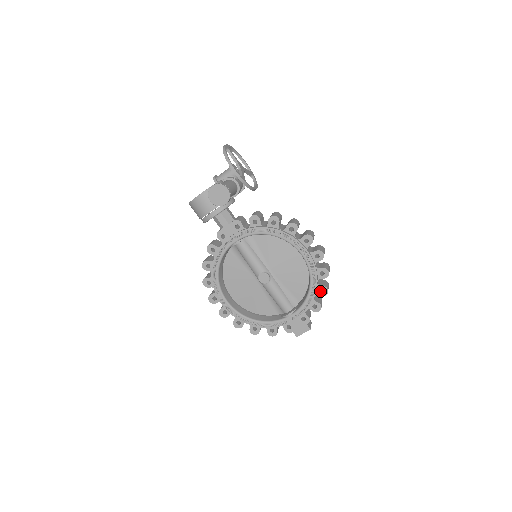
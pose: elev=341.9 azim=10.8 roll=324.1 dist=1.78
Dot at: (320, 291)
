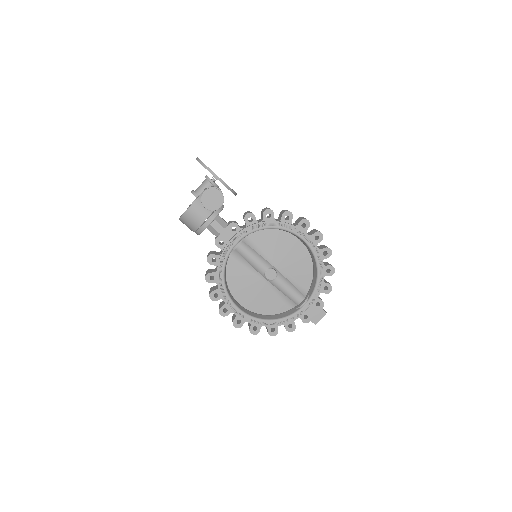
Dot at: (326, 272)
